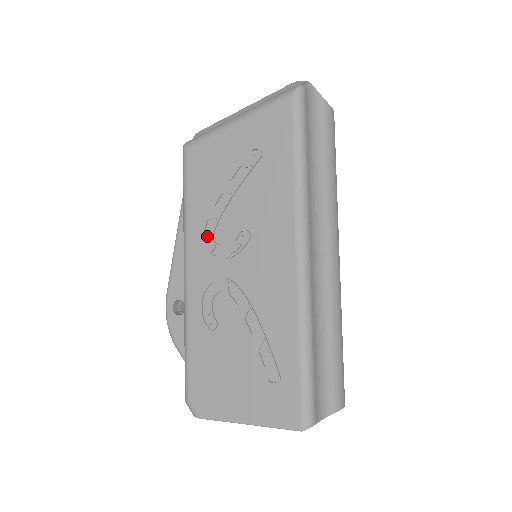
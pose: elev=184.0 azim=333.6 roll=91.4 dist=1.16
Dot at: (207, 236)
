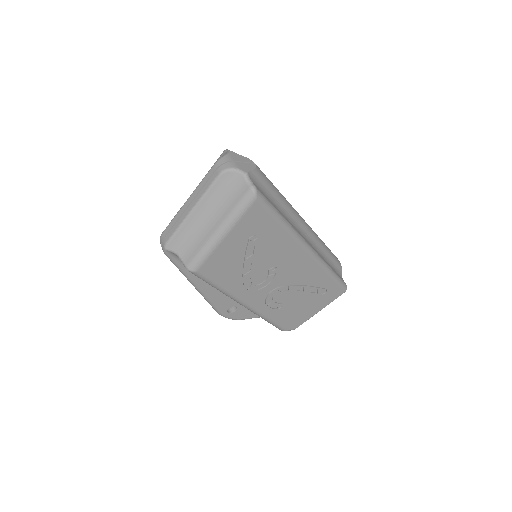
Dot at: (249, 287)
